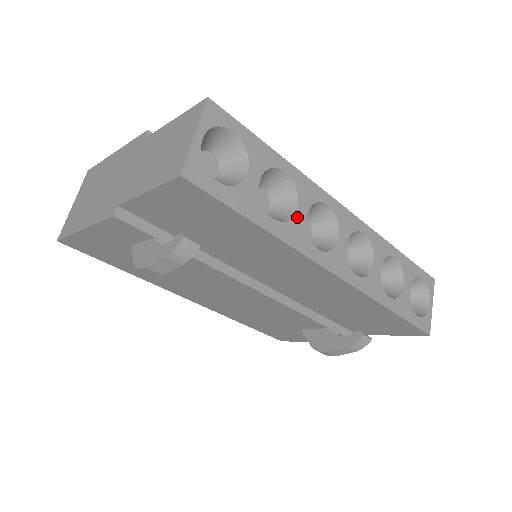
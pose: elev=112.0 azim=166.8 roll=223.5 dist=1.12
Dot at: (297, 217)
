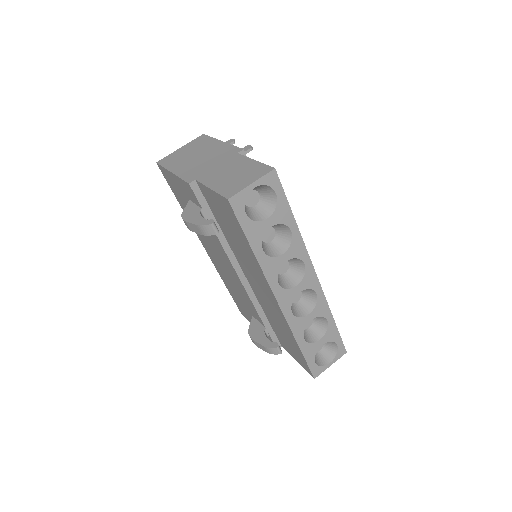
Dot at: (279, 258)
